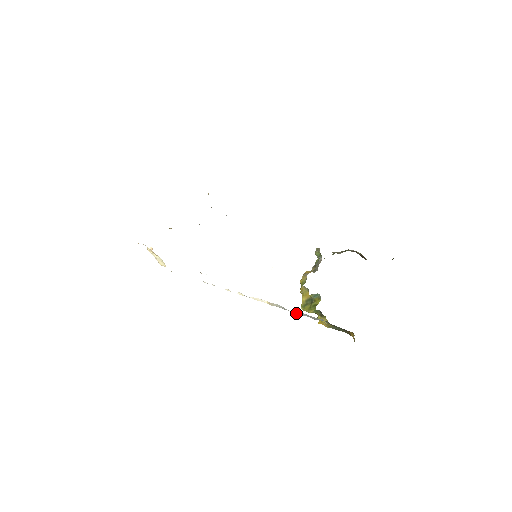
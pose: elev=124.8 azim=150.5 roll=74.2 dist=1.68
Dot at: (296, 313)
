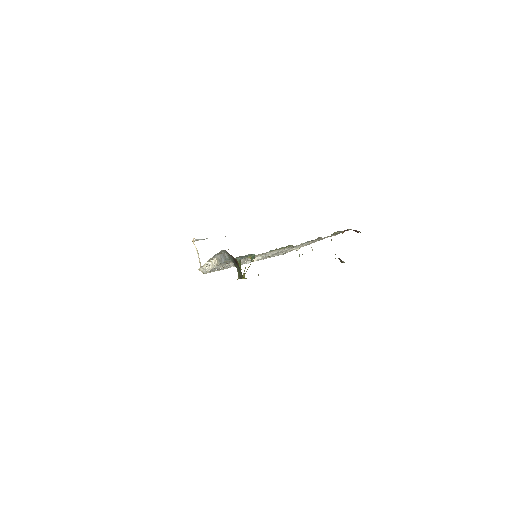
Dot at: (221, 259)
